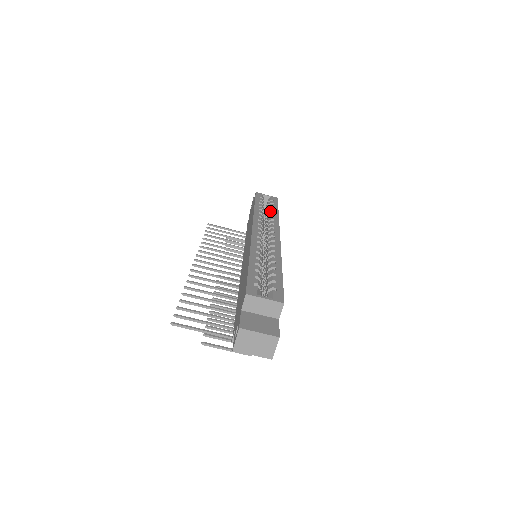
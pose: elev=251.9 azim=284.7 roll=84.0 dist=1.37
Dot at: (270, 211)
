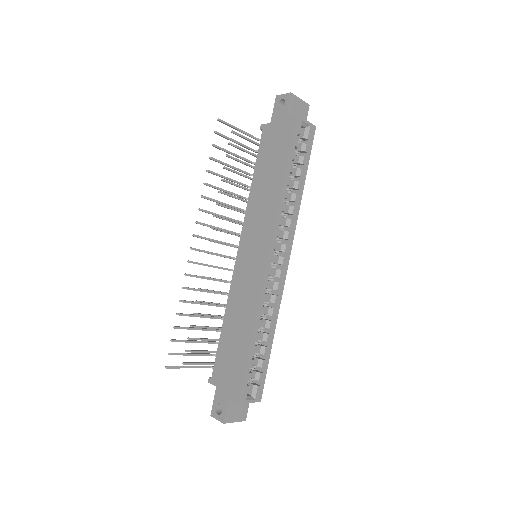
Dot at: (297, 184)
